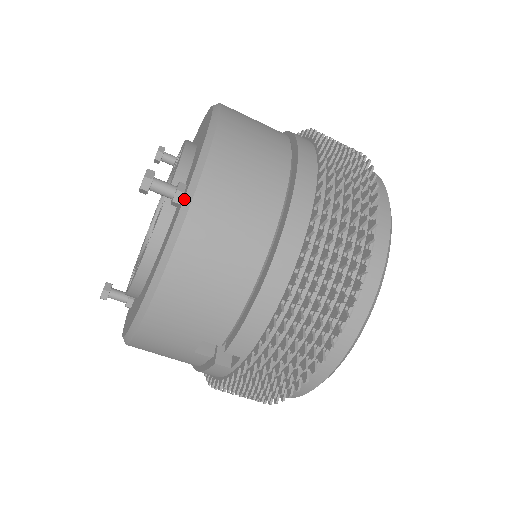
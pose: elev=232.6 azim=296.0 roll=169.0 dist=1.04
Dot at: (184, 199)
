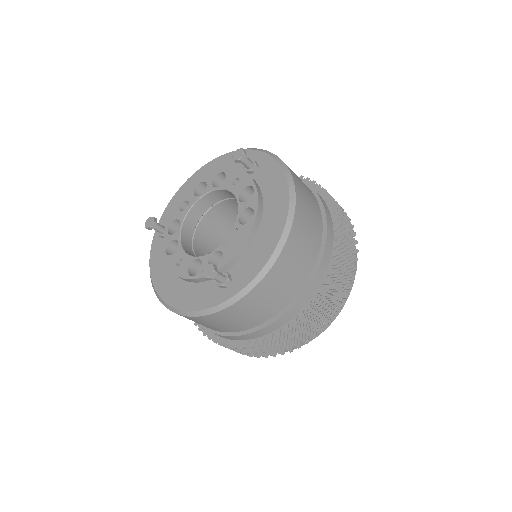
Dot at: (223, 303)
